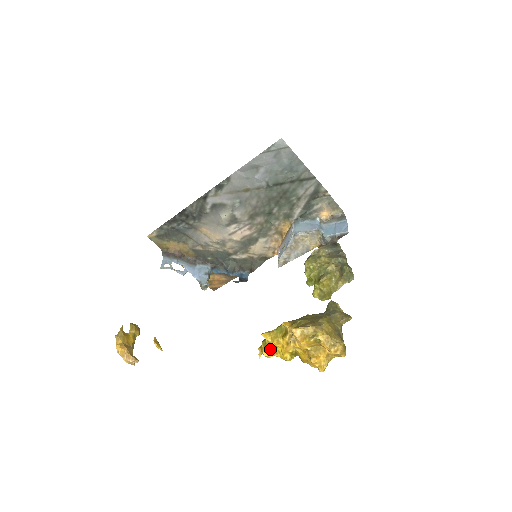
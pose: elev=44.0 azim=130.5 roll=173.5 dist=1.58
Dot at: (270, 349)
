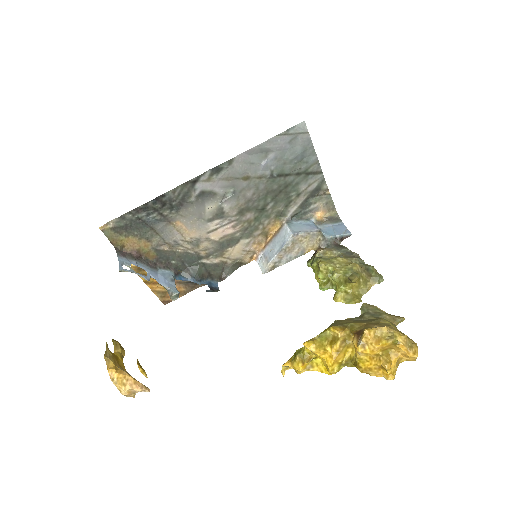
Dot at: (307, 362)
